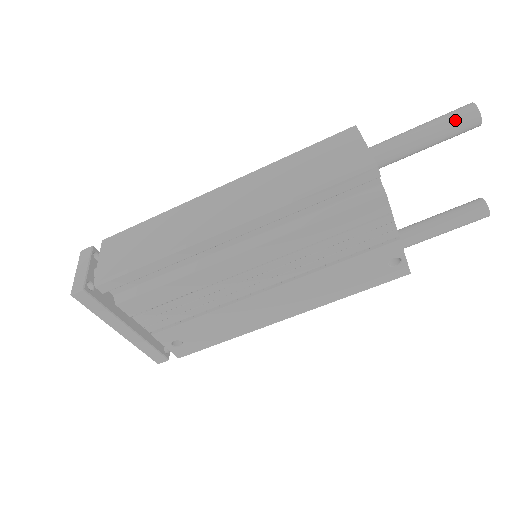
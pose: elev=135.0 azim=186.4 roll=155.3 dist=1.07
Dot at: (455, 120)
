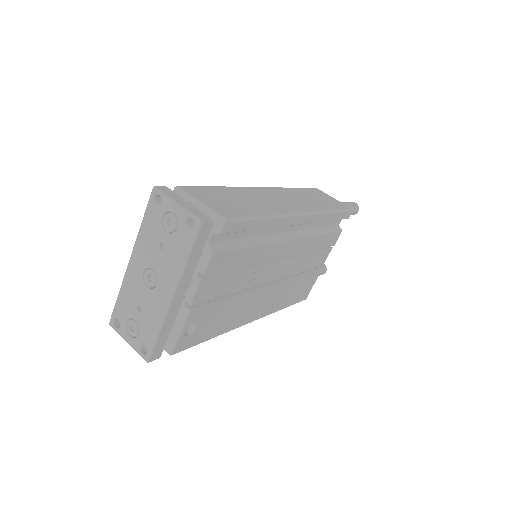
Dot at: (354, 206)
